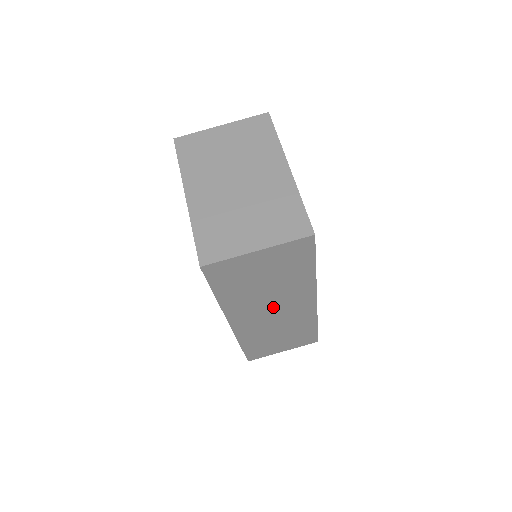
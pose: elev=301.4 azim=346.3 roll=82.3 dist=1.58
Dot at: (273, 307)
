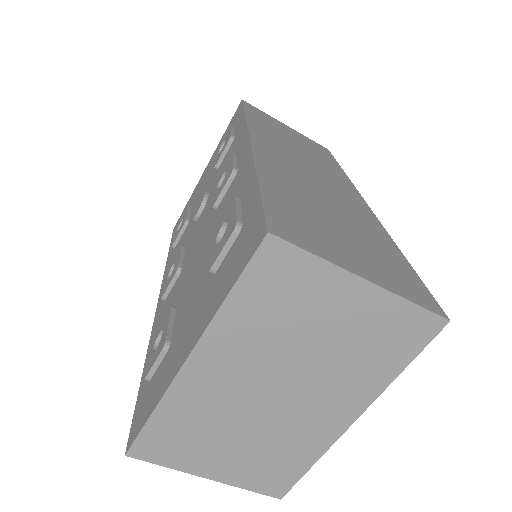
Dot at: occluded
